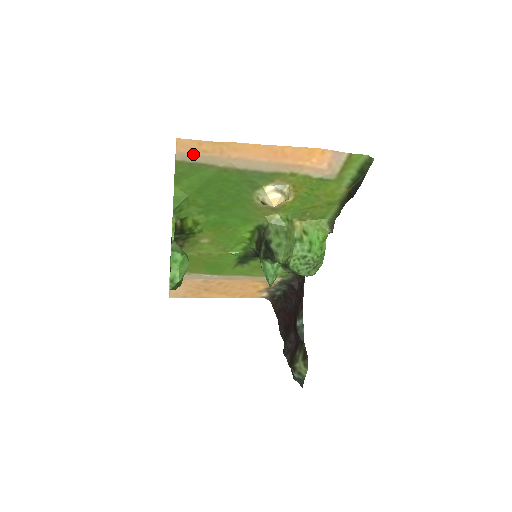
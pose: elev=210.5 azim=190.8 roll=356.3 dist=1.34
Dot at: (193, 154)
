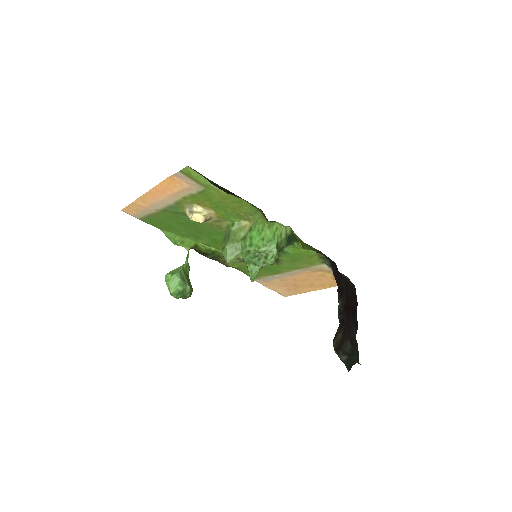
Dot at: (137, 213)
